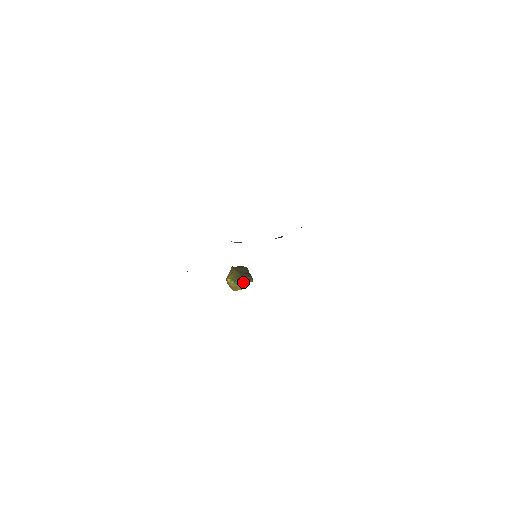
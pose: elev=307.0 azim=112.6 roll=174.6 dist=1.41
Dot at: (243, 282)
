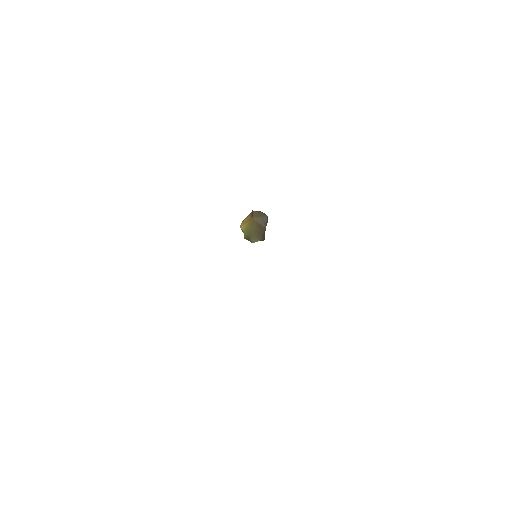
Dot at: occluded
